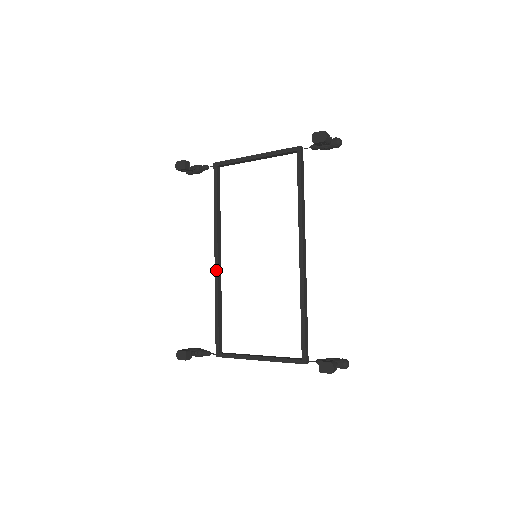
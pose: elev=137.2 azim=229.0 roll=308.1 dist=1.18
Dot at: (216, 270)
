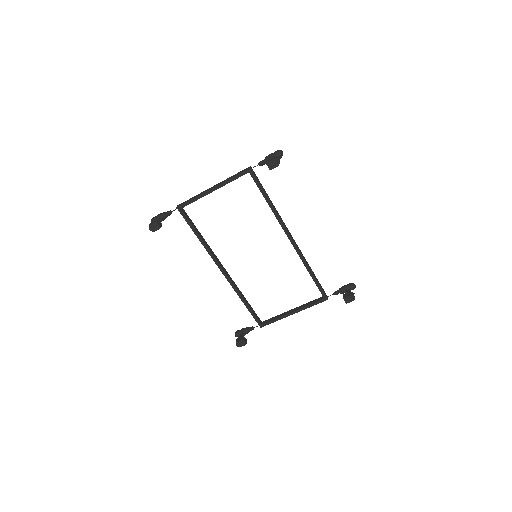
Dot at: (228, 279)
